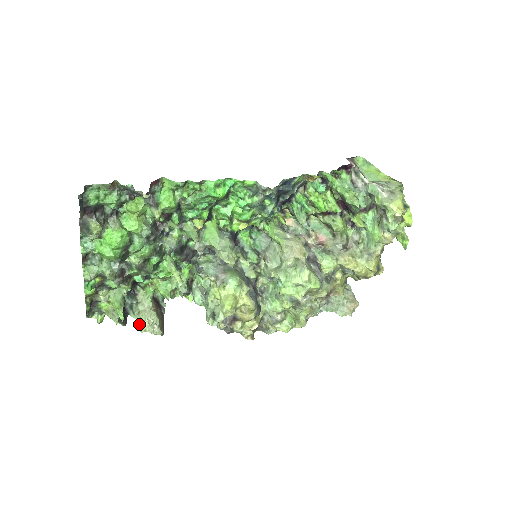
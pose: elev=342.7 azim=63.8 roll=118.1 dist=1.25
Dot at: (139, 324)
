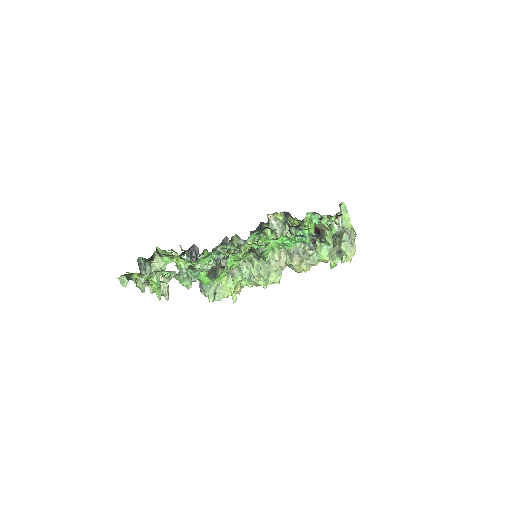
Dot at: (150, 286)
